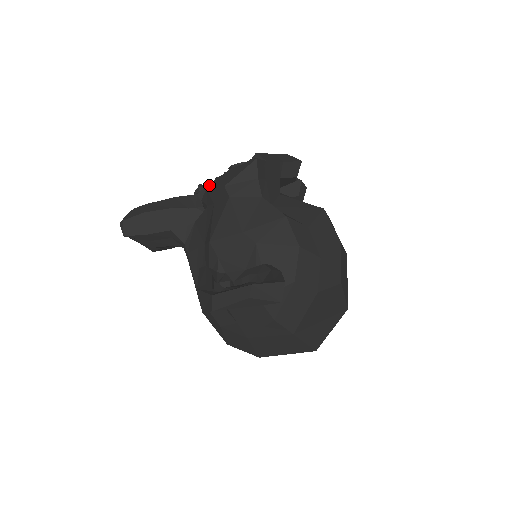
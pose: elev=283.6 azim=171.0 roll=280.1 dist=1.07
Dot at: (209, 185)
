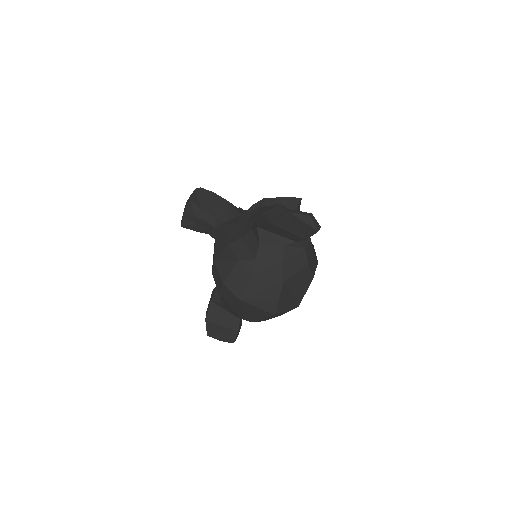
Dot at: (266, 198)
